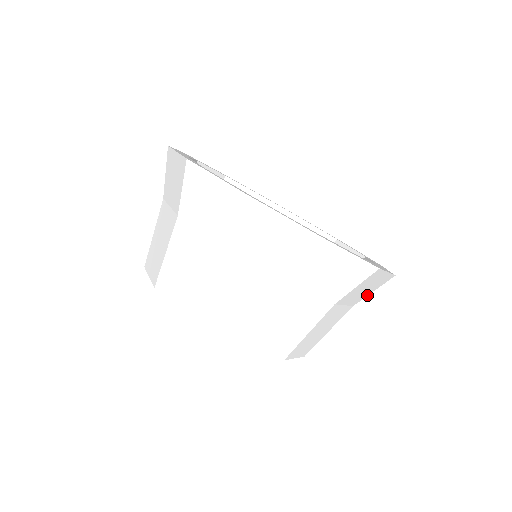
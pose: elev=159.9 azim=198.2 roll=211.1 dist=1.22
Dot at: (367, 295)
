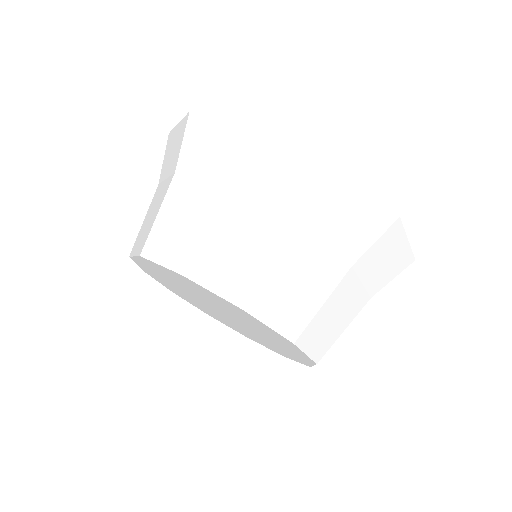
Dot at: occluded
